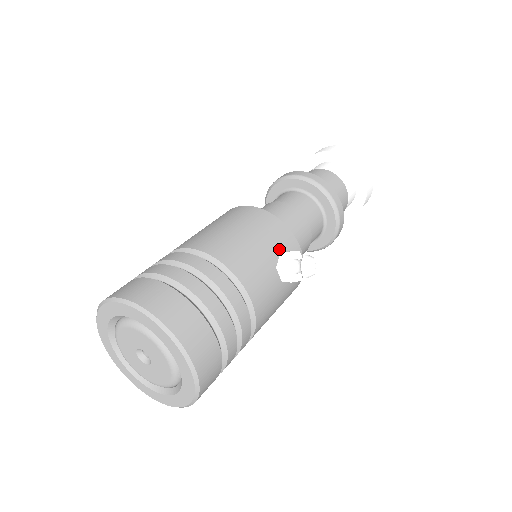
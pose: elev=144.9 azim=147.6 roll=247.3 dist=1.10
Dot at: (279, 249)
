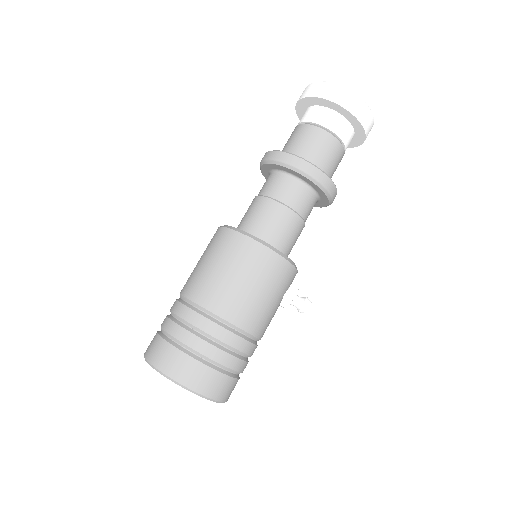
Dot at: (284, 290)
